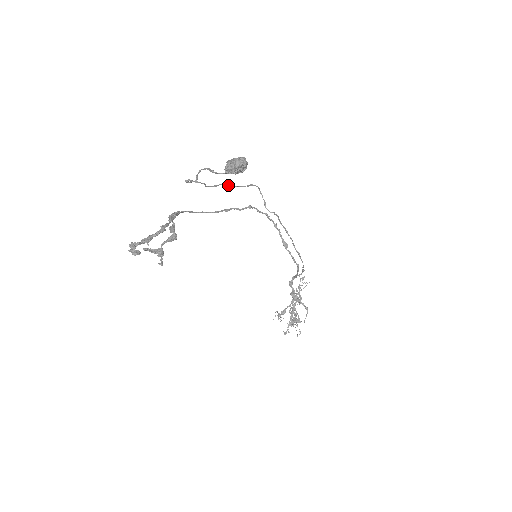
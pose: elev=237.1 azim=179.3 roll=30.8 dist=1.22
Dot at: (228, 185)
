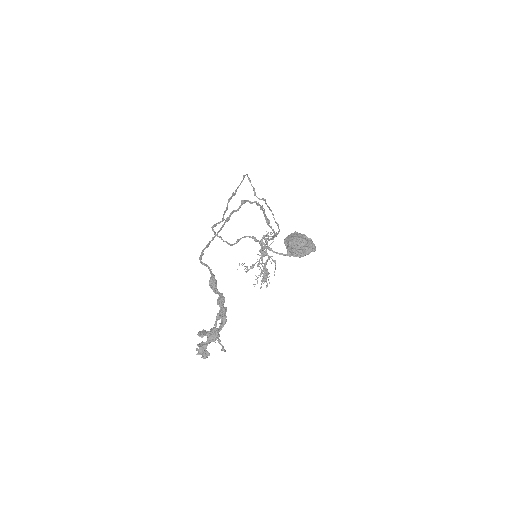
Dot at: (231, 196)
